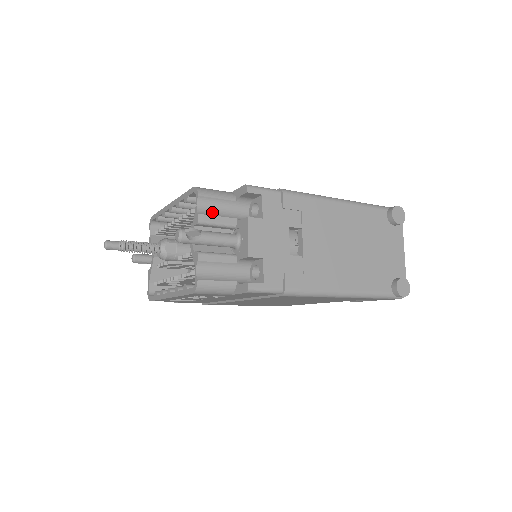
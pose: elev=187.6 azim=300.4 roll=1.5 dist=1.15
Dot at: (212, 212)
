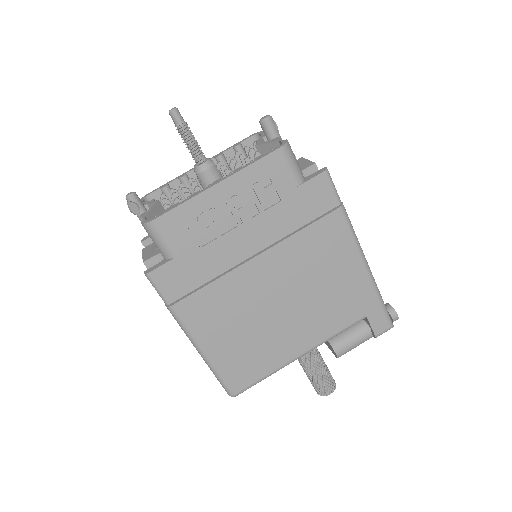
Dot at: occluded
